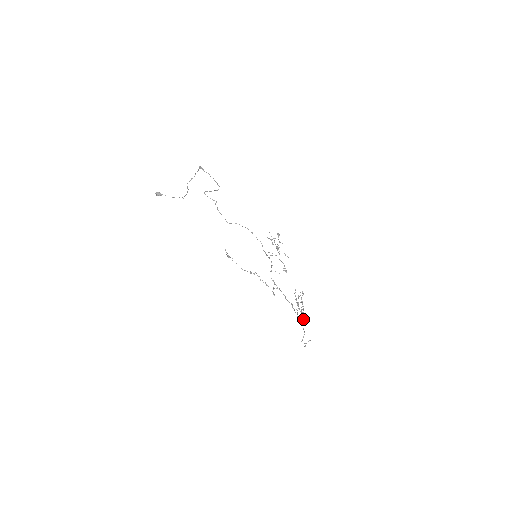
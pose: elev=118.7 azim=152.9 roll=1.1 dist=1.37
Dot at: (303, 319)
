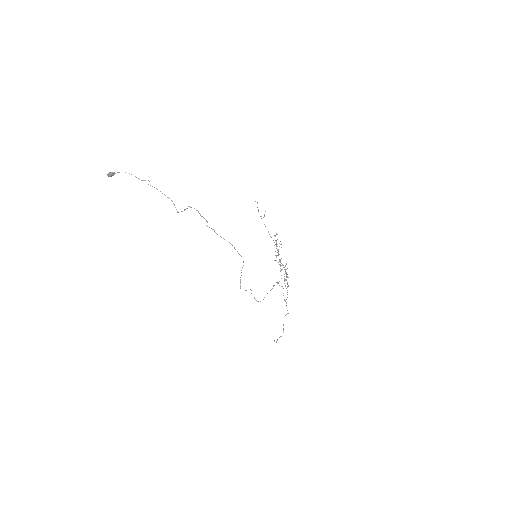
Dot at: occluded
